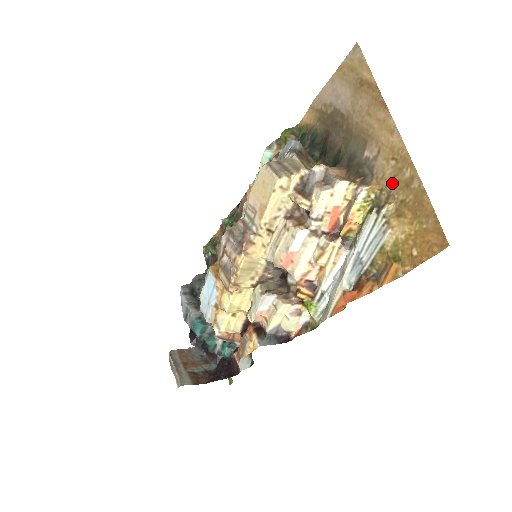
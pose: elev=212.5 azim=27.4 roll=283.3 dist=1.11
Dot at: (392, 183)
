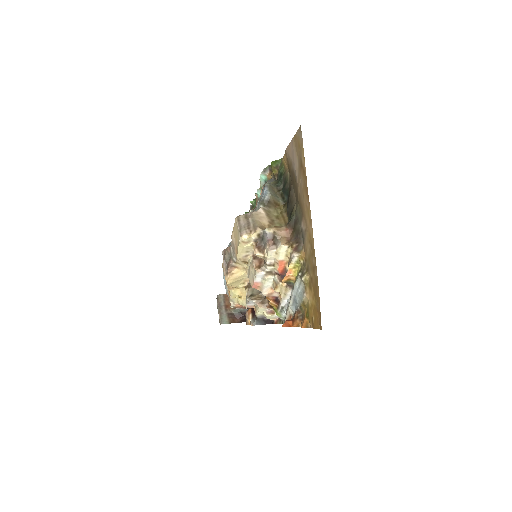
Dot at: (309, 261)
